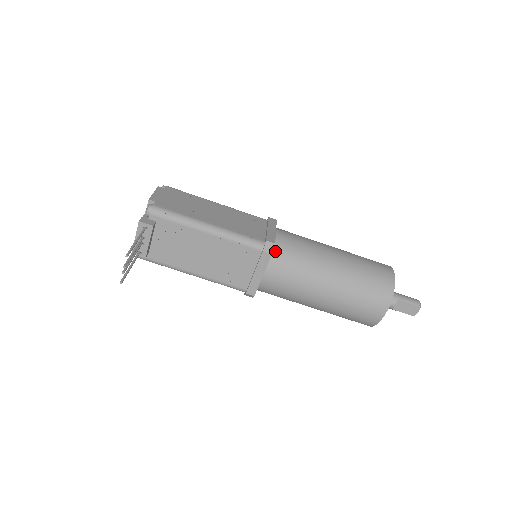
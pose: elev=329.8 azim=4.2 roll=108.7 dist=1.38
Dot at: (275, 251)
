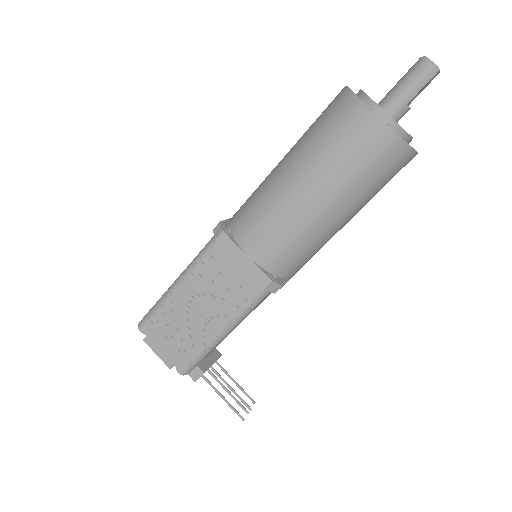
Dot at: (276, 273)
